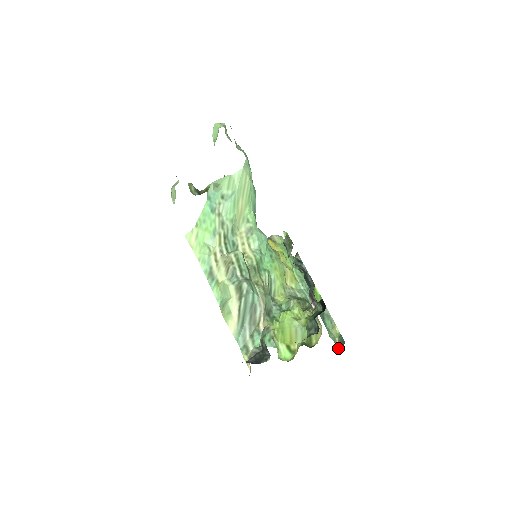
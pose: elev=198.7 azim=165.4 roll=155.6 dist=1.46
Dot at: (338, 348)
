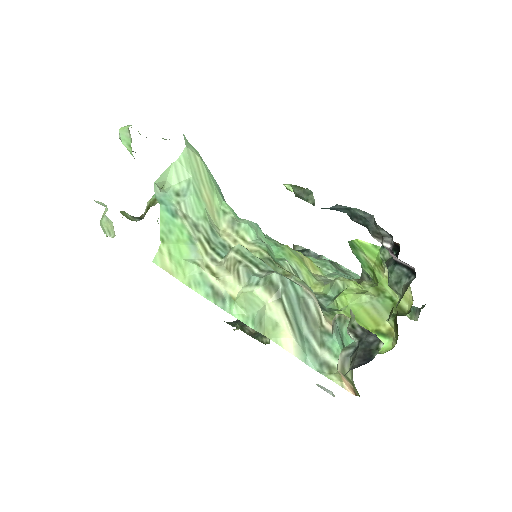
Dot at: occluded
